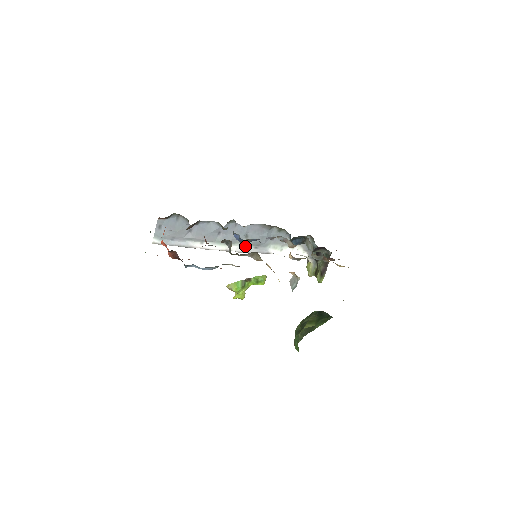
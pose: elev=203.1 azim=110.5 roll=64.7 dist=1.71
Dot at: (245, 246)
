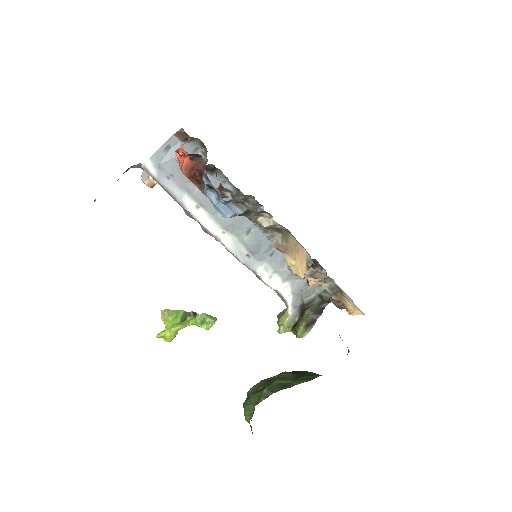
Dot at: (239, 245)
